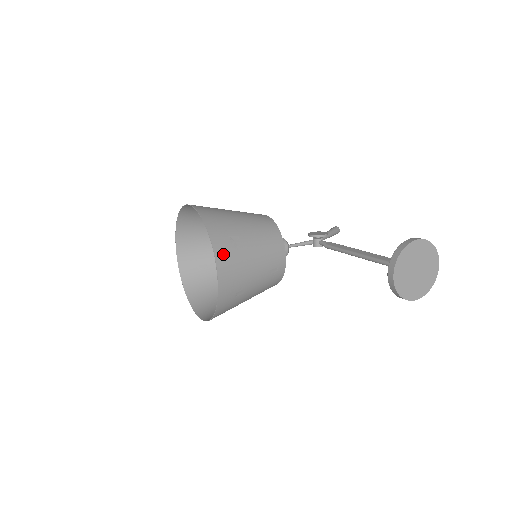
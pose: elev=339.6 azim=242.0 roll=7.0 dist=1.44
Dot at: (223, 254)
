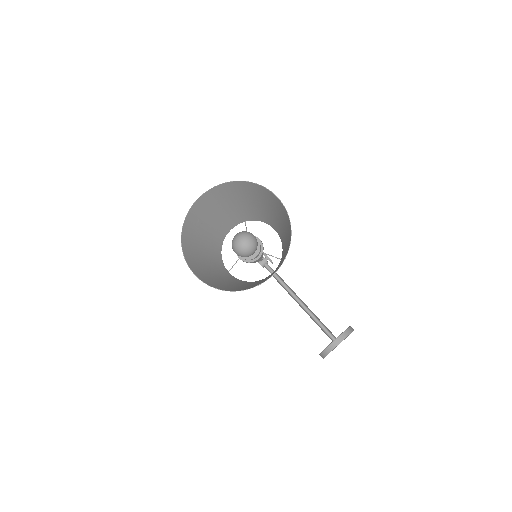
Dot at: occluded
